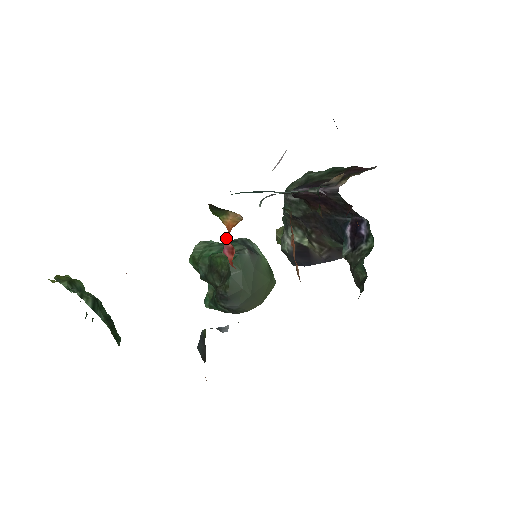
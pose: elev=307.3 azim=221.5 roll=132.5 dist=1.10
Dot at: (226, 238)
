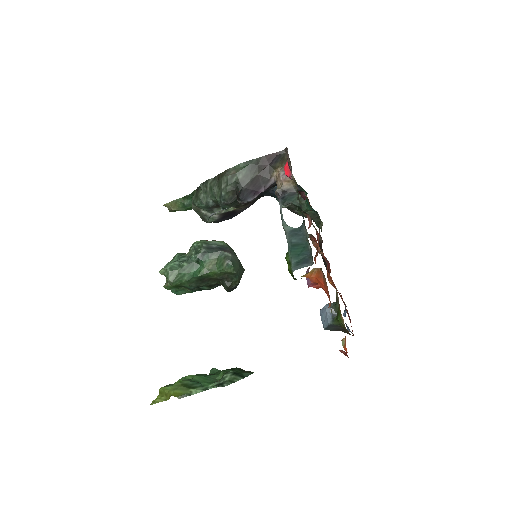
Dot at: (312, 282)
